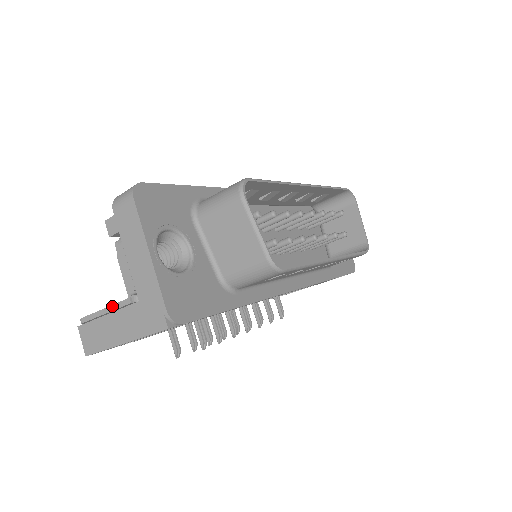
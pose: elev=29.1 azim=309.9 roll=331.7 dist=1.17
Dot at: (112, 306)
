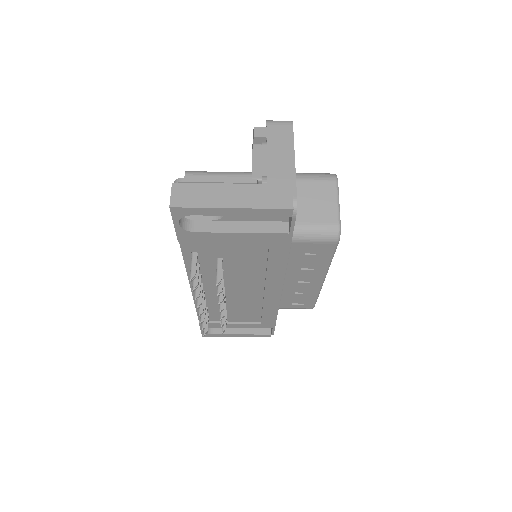
Dot at: (232, 179)
